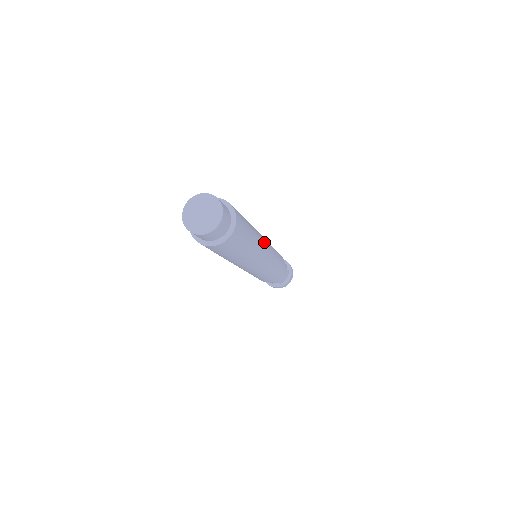
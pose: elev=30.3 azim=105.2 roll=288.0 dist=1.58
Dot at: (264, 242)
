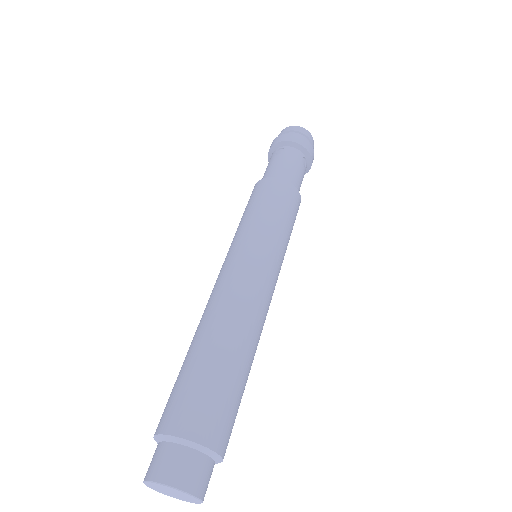
Dot at: (262, 299)
